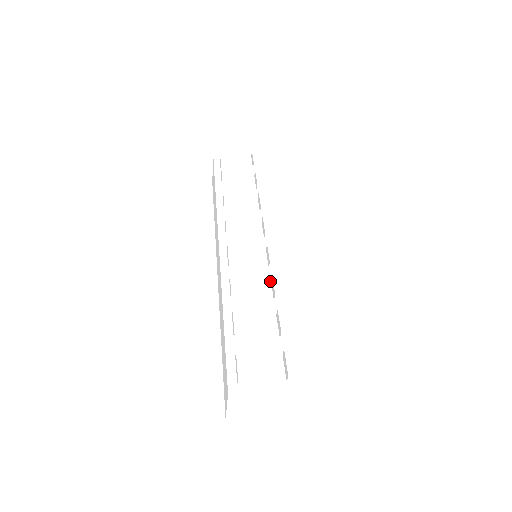
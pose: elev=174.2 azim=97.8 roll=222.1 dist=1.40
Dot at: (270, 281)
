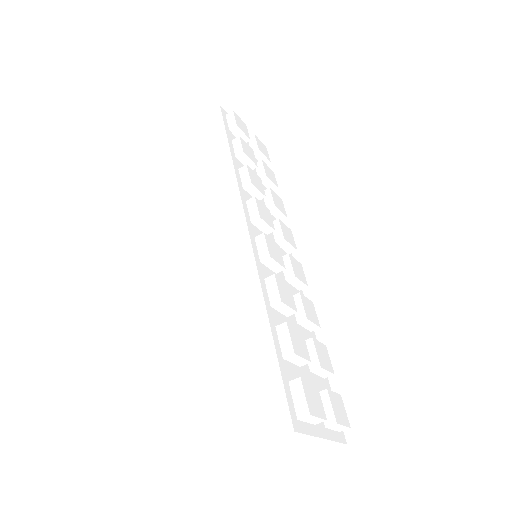
Dot at: occluded
